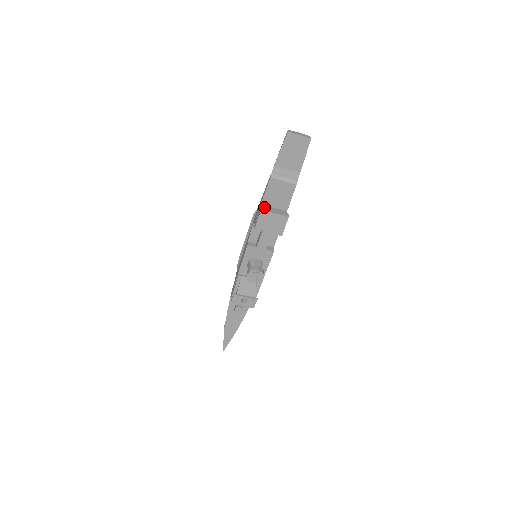
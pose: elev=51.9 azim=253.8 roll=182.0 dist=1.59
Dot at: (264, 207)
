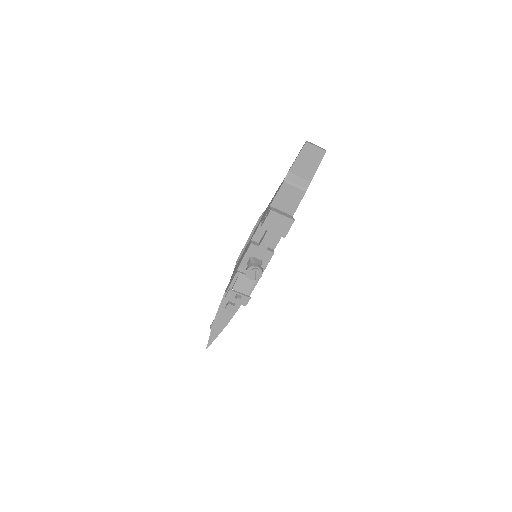
Dot at: (273, 208)
